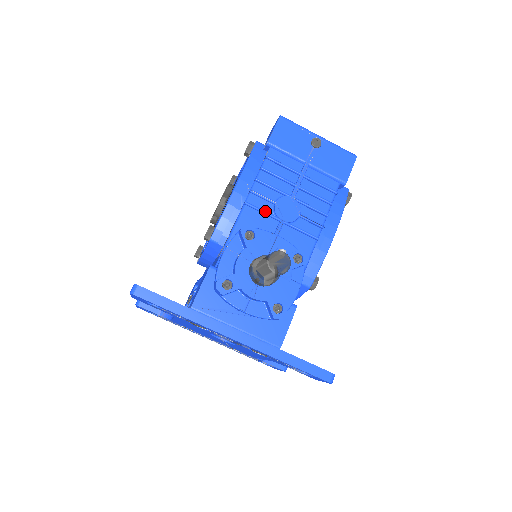
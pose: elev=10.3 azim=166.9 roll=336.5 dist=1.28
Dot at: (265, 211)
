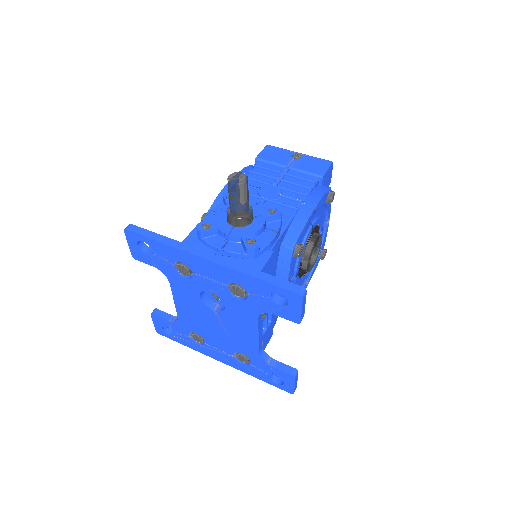
Dot at: (250, 193)
